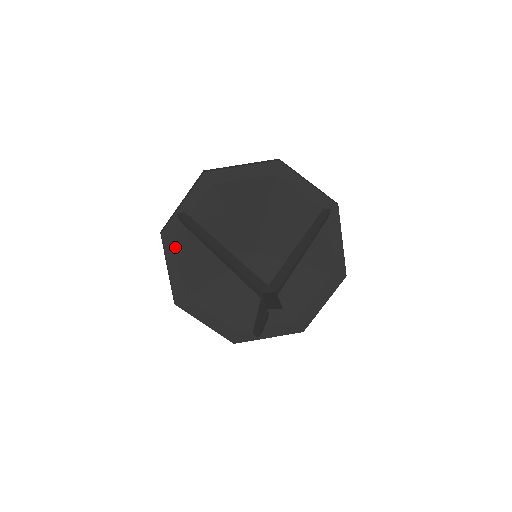
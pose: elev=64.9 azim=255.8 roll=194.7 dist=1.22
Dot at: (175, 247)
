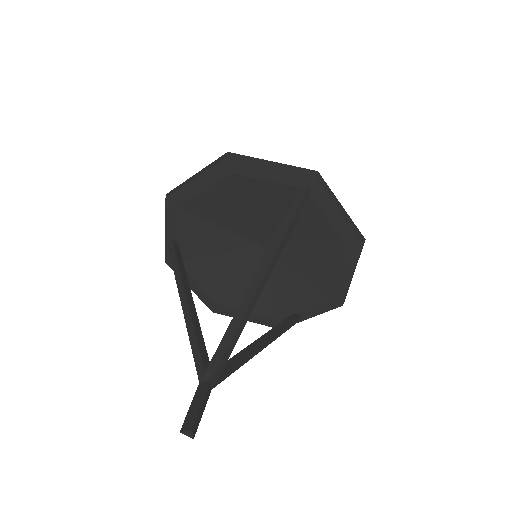
Dot at: occluded
